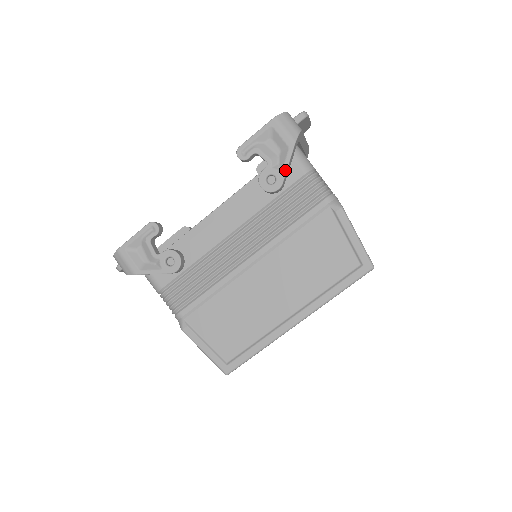
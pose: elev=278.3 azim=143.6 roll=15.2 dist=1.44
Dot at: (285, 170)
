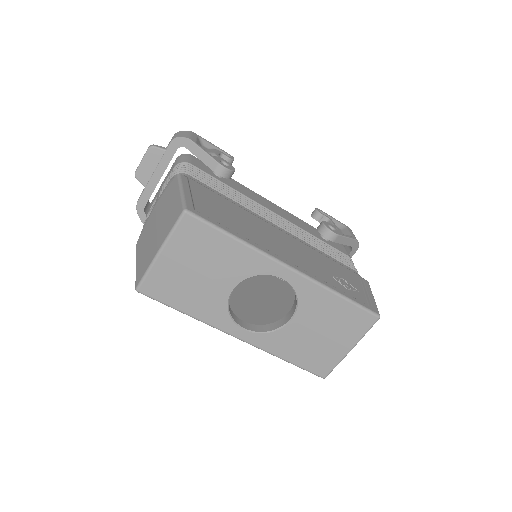
Dot at: (344, 236)
